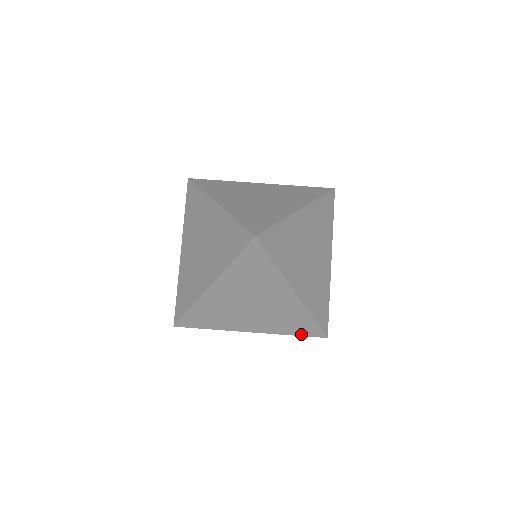
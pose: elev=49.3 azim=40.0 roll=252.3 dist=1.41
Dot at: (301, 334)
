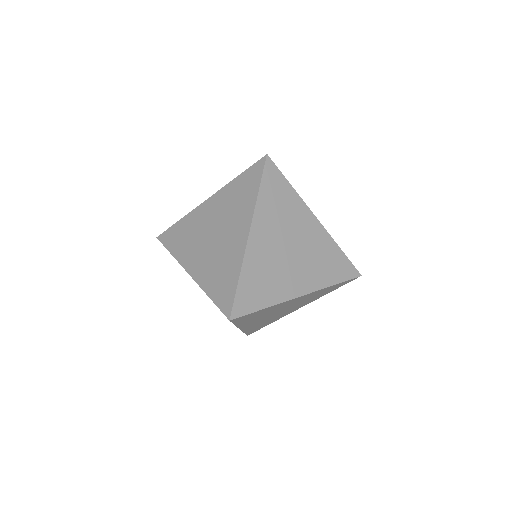
Dot at: (341, 279)
